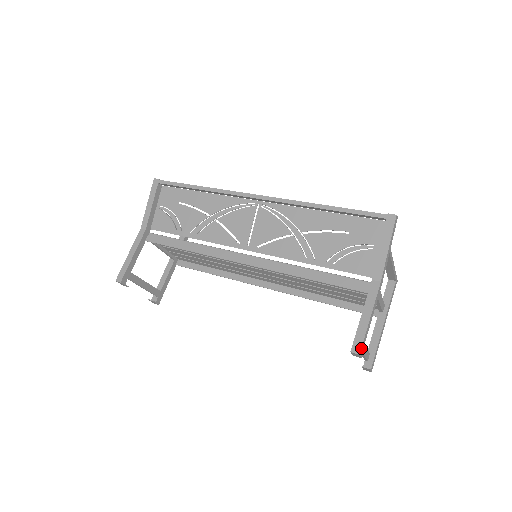
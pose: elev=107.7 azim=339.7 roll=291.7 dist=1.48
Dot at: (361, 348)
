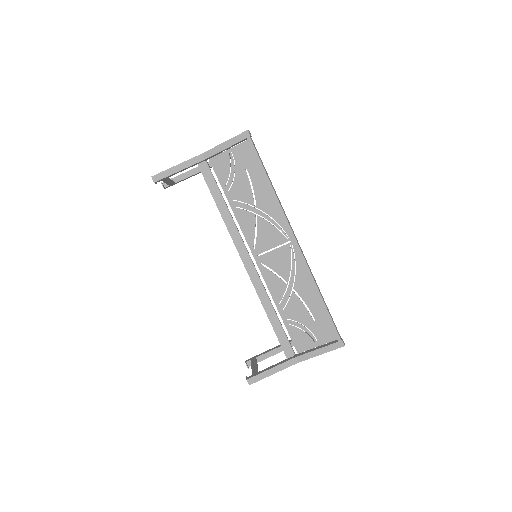
Dot at: occluded
